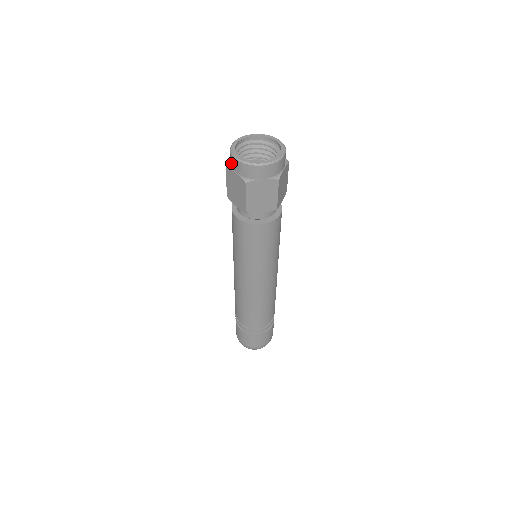
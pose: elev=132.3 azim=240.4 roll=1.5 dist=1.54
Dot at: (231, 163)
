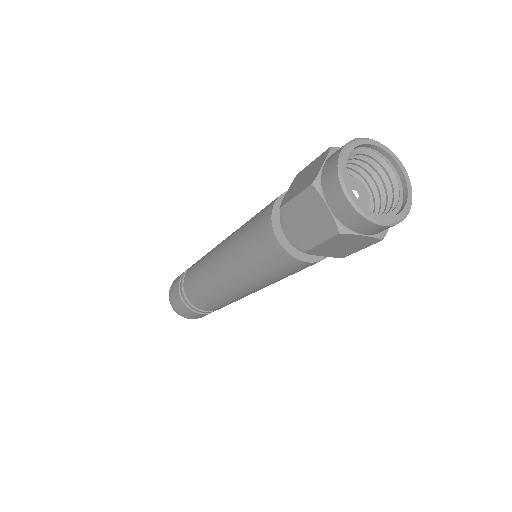
Dot at: (327, 187)
